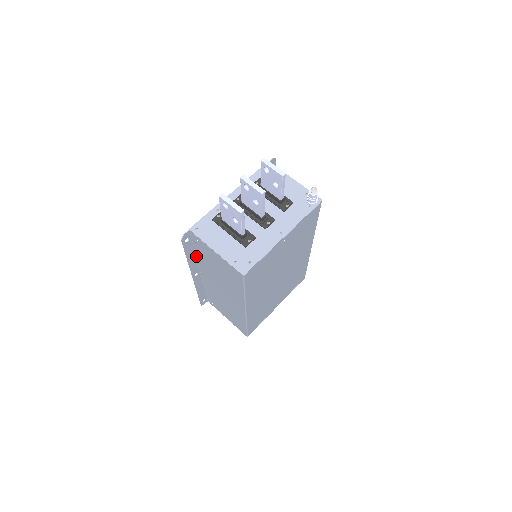
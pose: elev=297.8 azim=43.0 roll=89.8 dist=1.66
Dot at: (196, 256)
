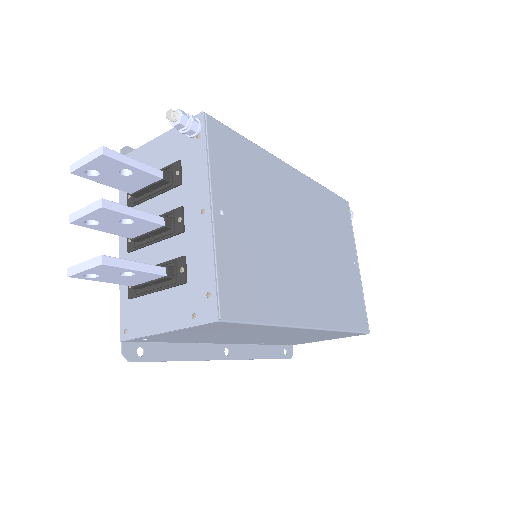
Dot at: (190, 343)
